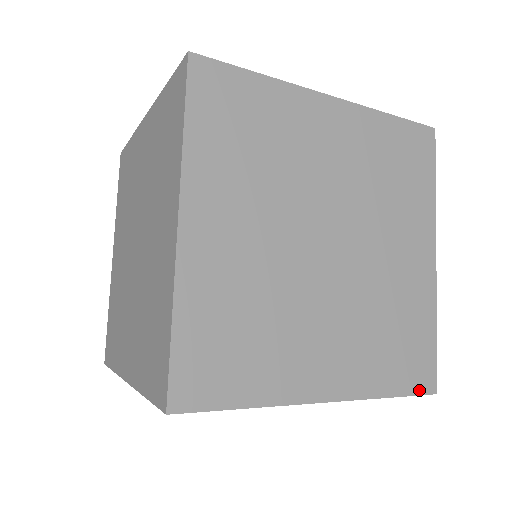
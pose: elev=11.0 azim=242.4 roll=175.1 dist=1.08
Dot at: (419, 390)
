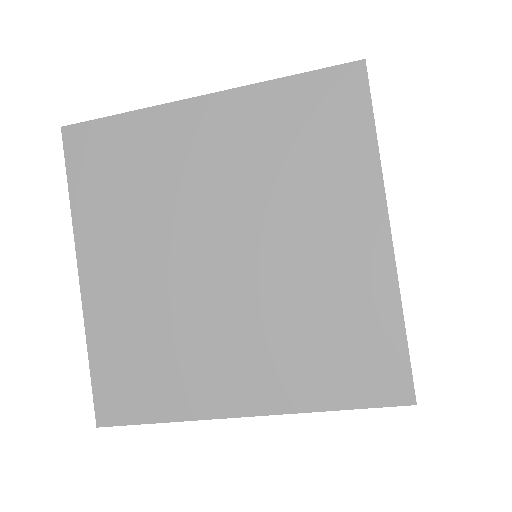
Dot at: (382, 401)
